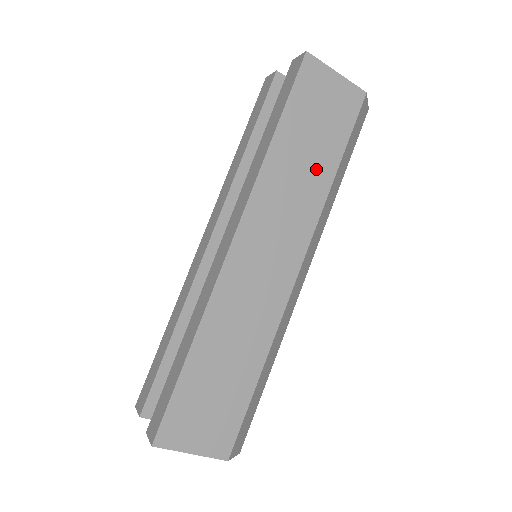
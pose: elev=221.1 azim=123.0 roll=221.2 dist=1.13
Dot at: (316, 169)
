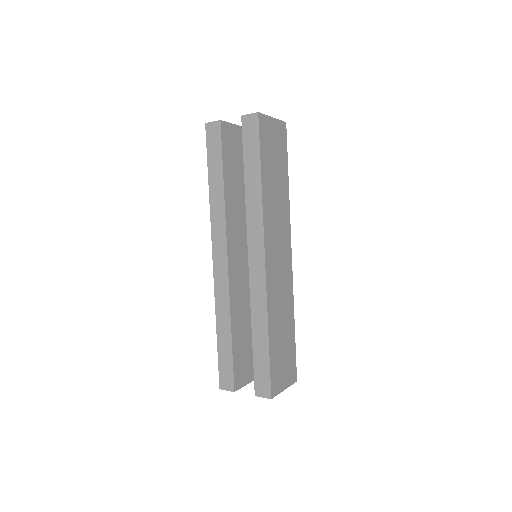
Dot at: (281, 187)
